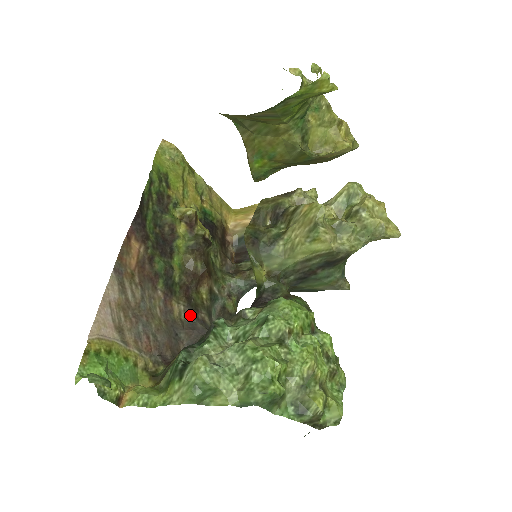
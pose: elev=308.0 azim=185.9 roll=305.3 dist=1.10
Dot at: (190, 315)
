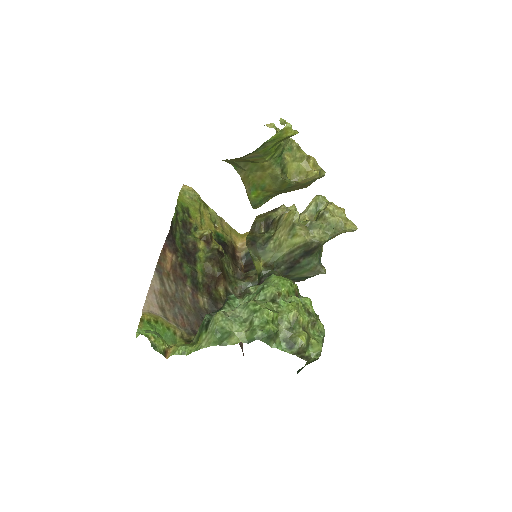
Dot at: (212, 305)
